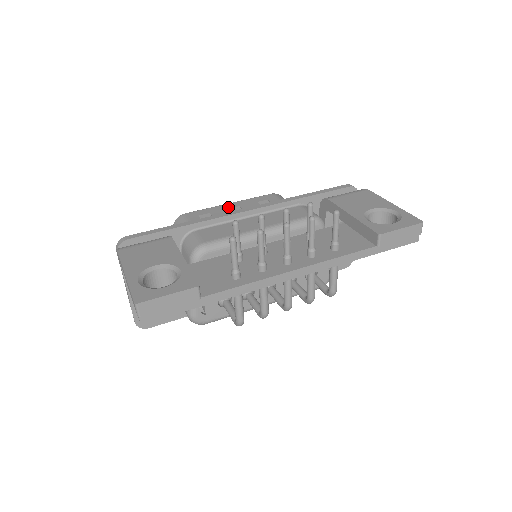
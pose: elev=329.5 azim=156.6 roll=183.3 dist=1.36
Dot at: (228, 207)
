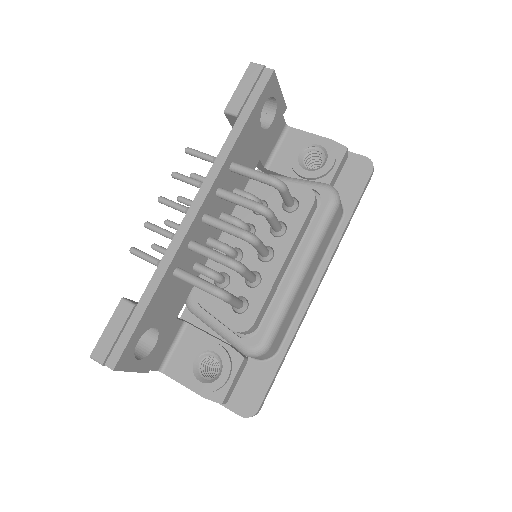
Dot at: occluded
